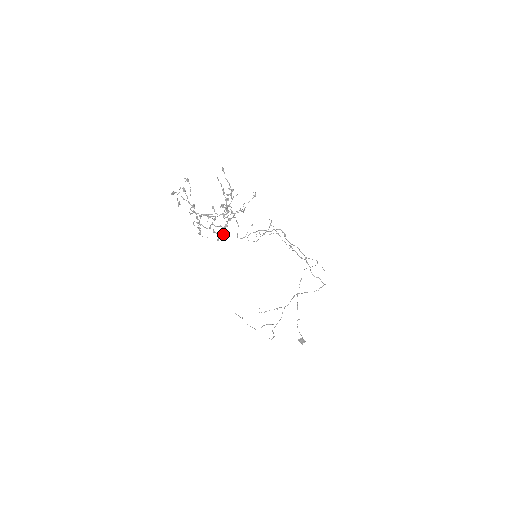
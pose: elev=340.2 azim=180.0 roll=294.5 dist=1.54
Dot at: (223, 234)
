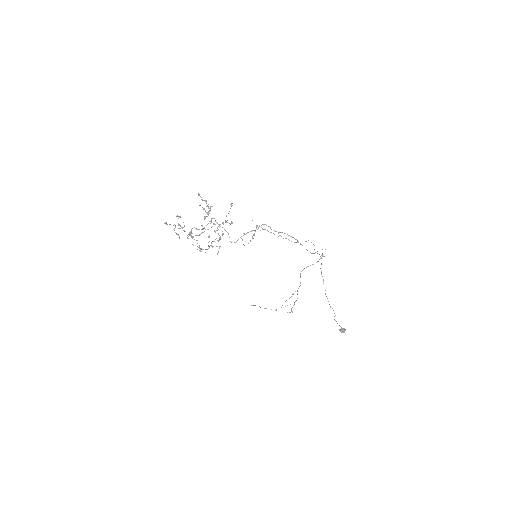
Dot at: (220, 246)
